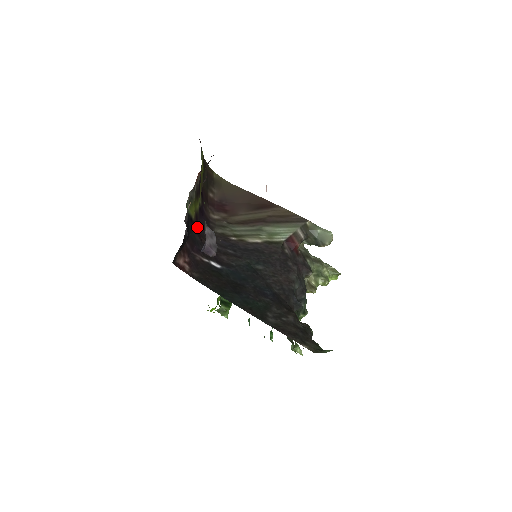
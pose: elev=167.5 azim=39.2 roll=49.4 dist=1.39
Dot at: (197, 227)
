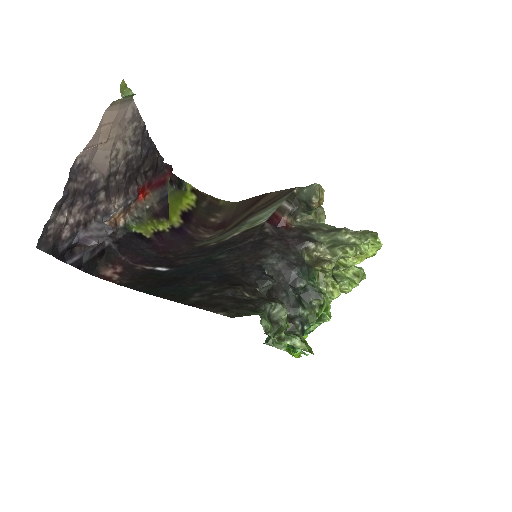
Dot at: (162, 245)
